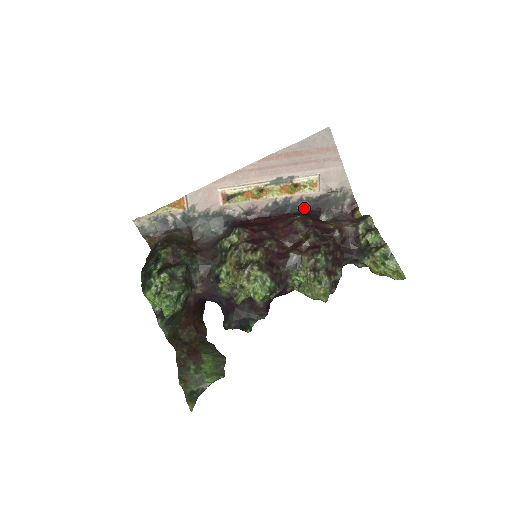
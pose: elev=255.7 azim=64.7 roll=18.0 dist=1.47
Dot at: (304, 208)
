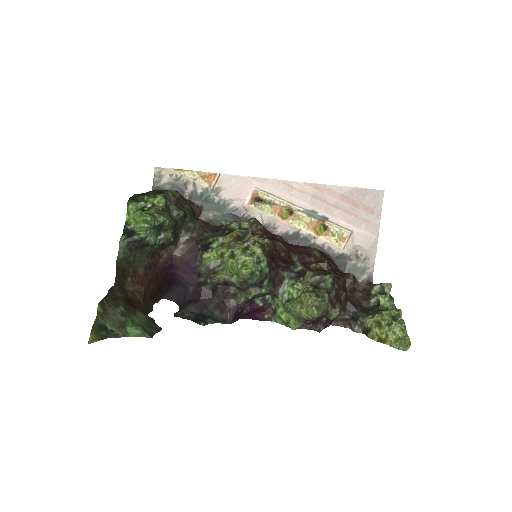
Dot at: occluded
